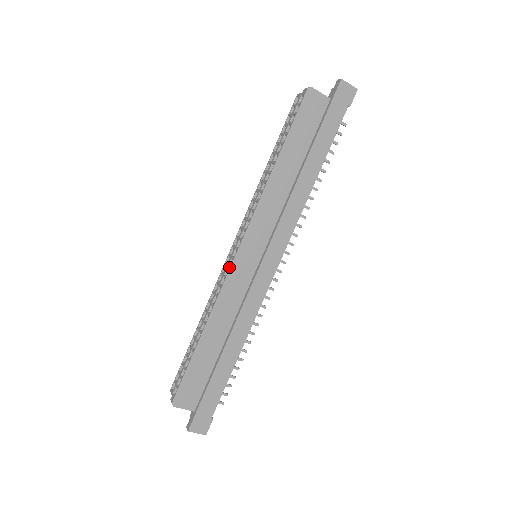
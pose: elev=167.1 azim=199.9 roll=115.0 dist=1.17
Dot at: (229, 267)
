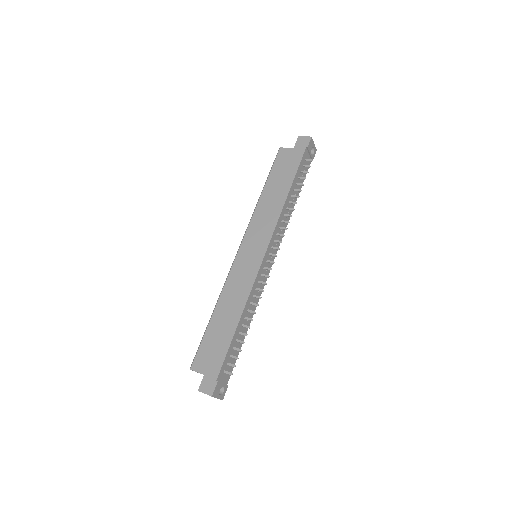
Dot at: (233, 263)
